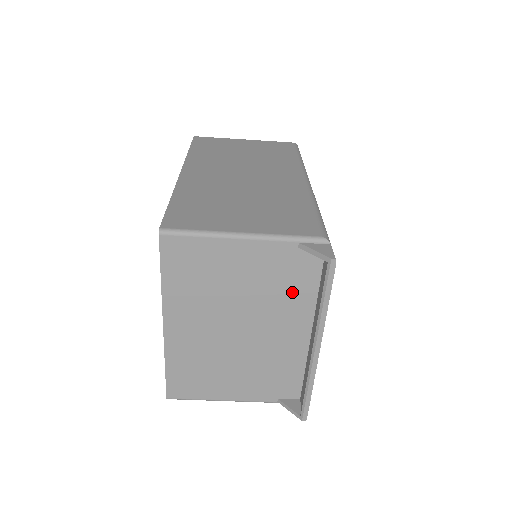
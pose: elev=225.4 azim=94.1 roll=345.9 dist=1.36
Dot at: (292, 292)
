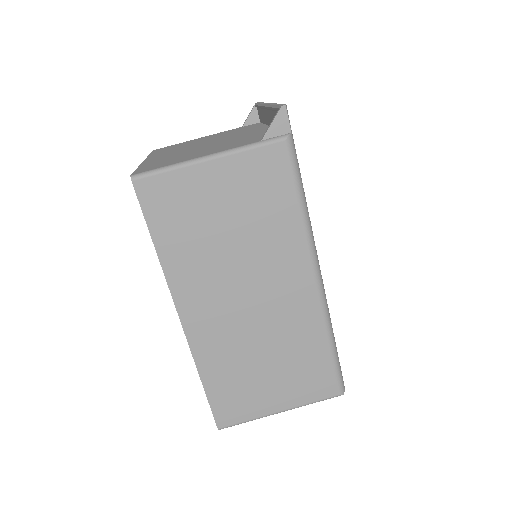
Dot at: occluded
